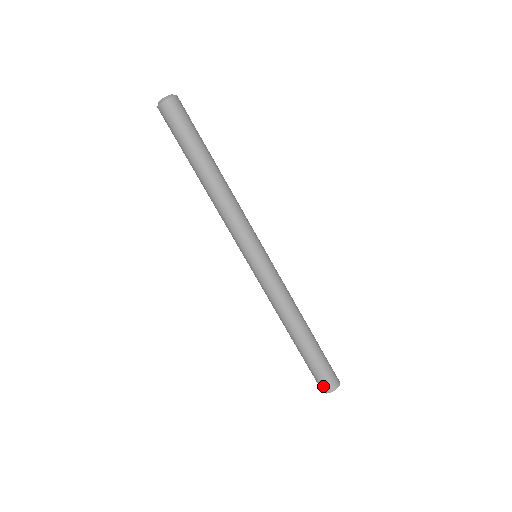
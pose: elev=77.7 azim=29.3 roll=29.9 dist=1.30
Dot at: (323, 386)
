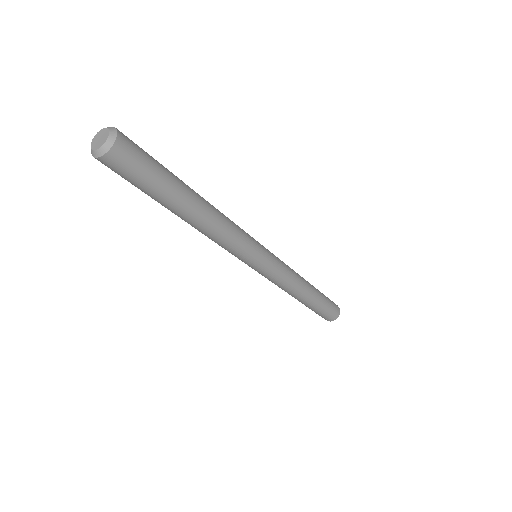
Dot at: occluded
